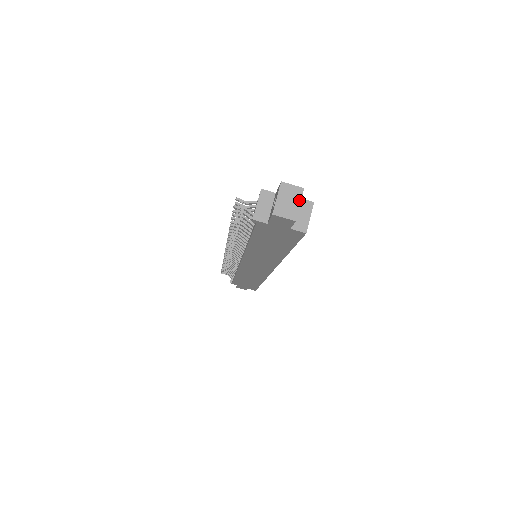
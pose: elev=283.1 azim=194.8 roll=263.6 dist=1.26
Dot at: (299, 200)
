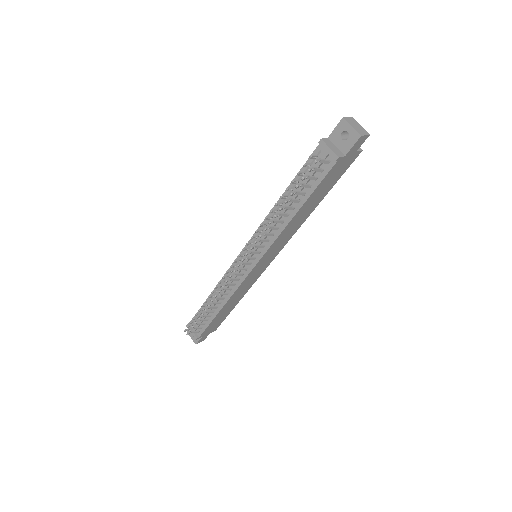
Dot at: (358, 123)
